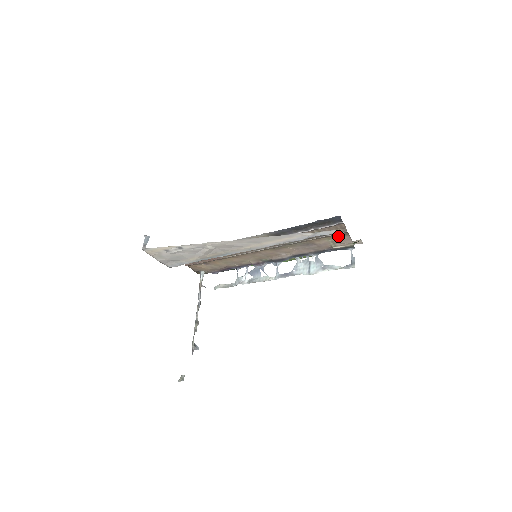
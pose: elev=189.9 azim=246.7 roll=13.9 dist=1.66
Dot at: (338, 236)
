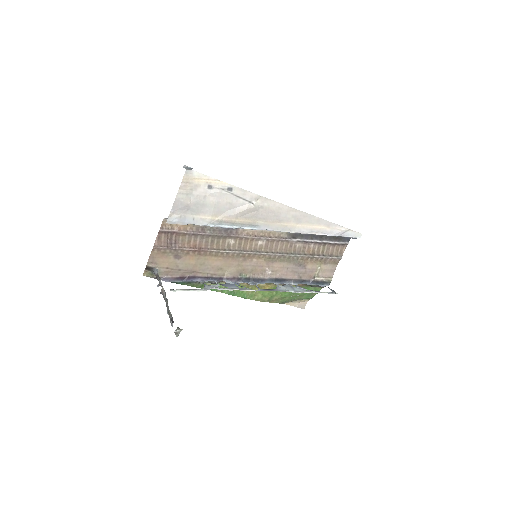
Dot at: (329, 264)
